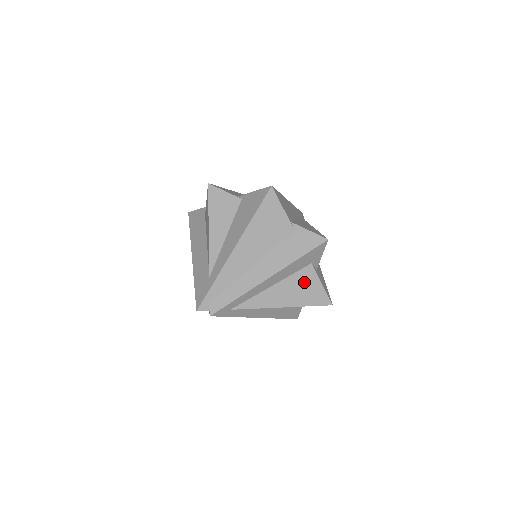
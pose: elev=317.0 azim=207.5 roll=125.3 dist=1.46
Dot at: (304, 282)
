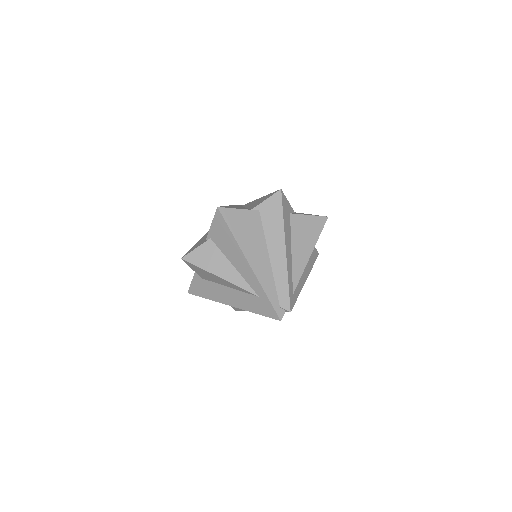
Dot at: (301, 227)
